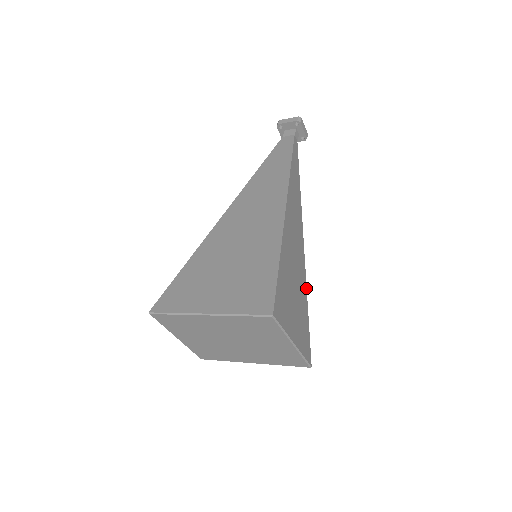
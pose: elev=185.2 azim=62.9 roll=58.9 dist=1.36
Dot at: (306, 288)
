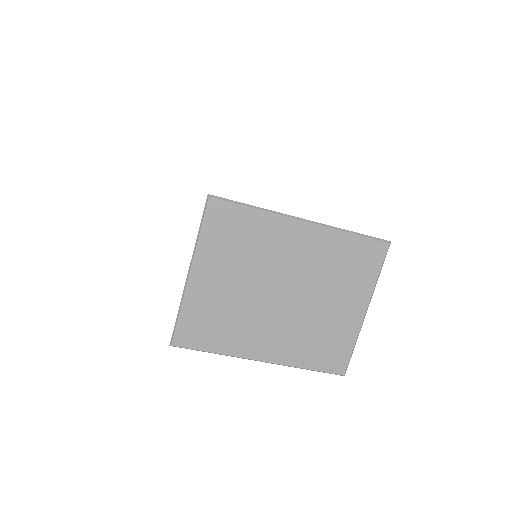
Dot at: occluded
